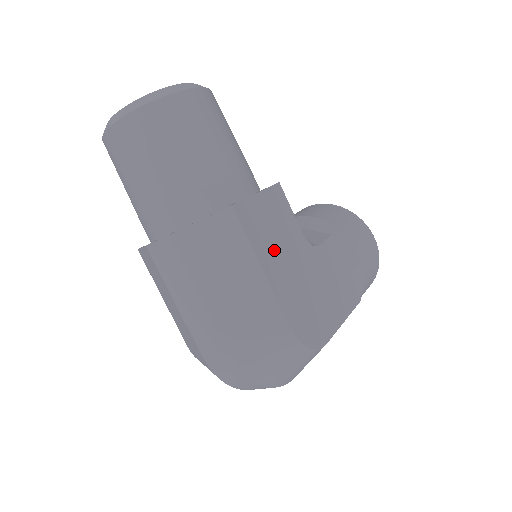
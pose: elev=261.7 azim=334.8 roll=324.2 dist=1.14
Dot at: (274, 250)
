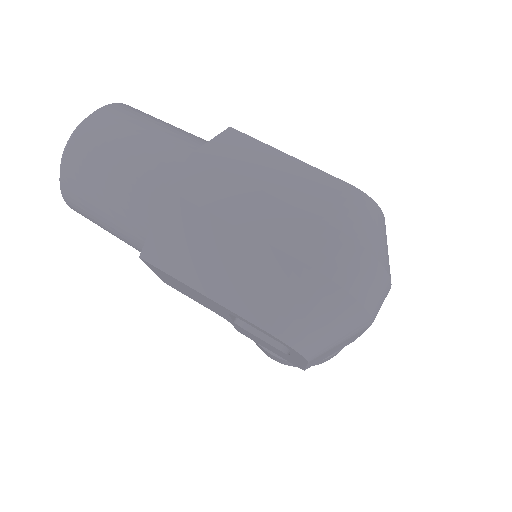
Dot at: occluded
